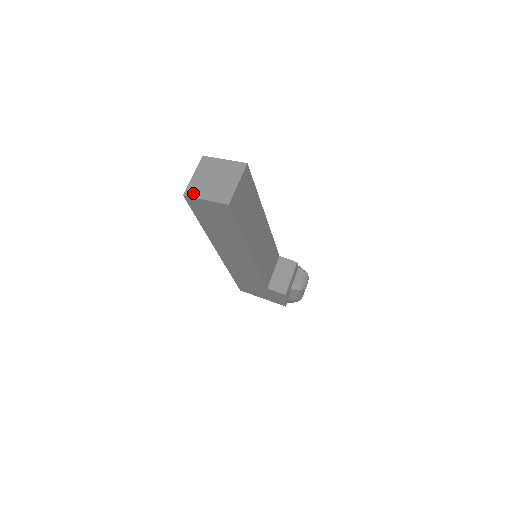
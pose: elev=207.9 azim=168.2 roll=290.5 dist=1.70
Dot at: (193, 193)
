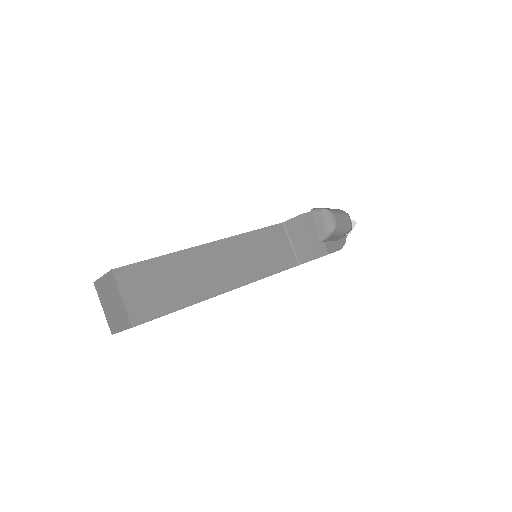
Dot at: (113, 329)
